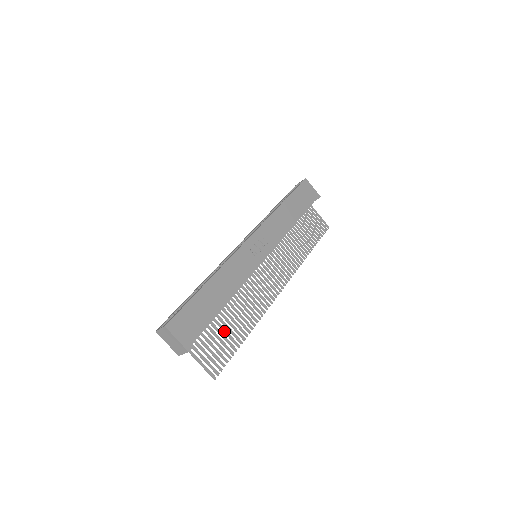
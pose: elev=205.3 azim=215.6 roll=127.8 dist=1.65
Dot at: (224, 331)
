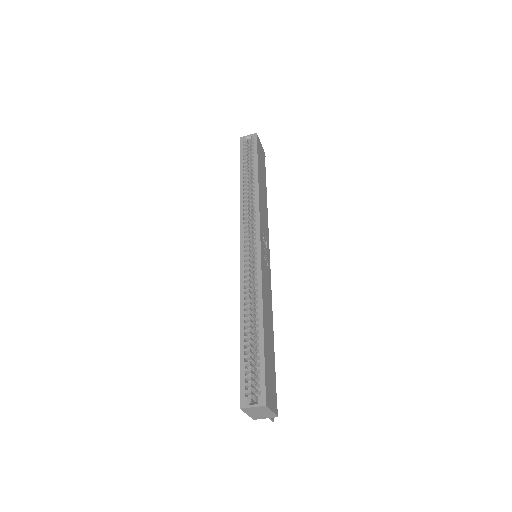
Dot at: occluded
